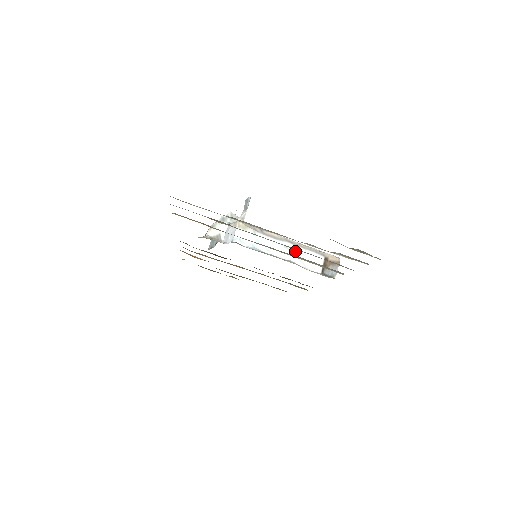
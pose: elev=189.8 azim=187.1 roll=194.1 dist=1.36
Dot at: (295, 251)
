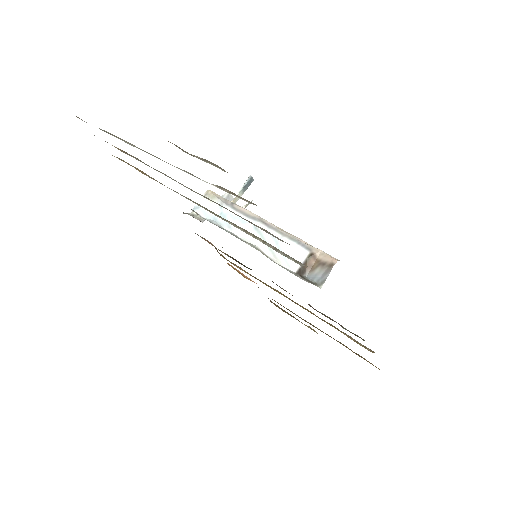
Dot at: (267, 235)
